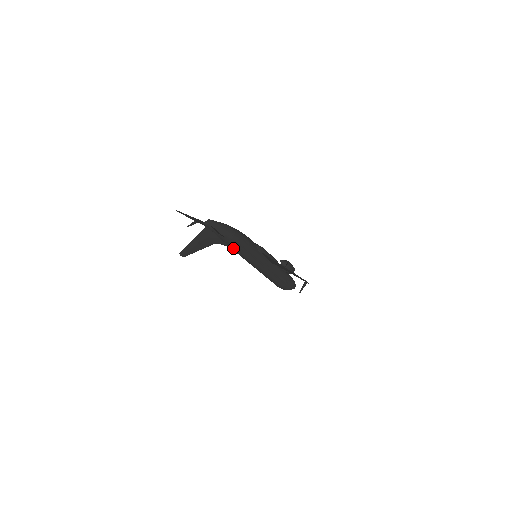
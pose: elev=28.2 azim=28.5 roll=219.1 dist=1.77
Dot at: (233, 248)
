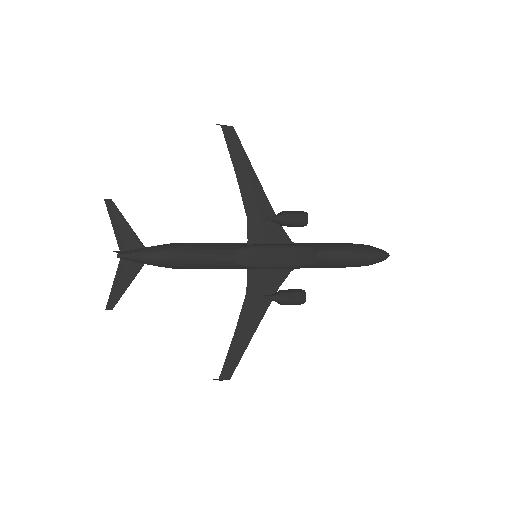
Dot at: occluded
